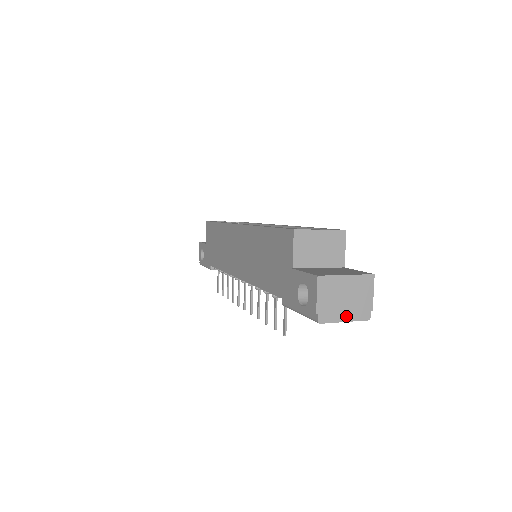
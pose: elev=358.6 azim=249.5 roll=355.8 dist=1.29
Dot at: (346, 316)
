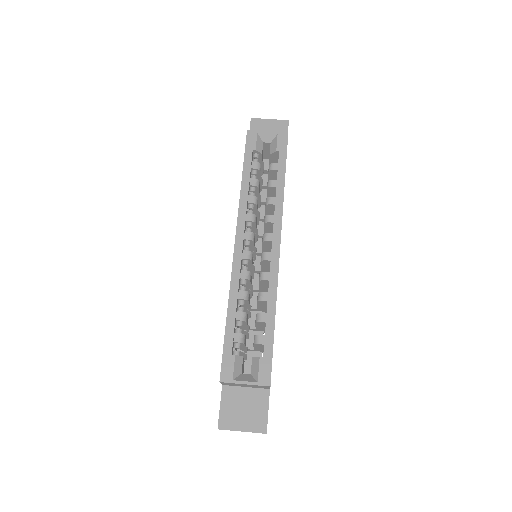
Dot at: occluded
